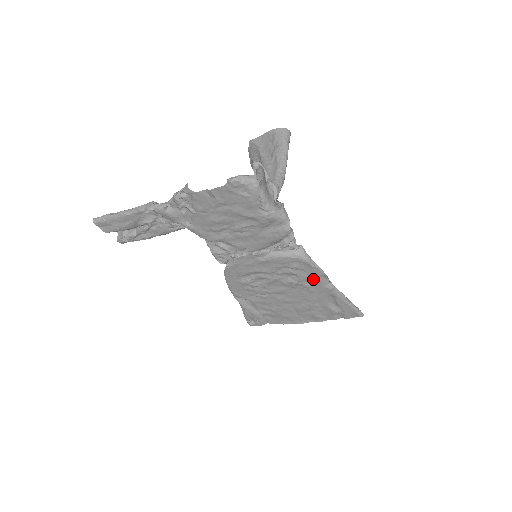
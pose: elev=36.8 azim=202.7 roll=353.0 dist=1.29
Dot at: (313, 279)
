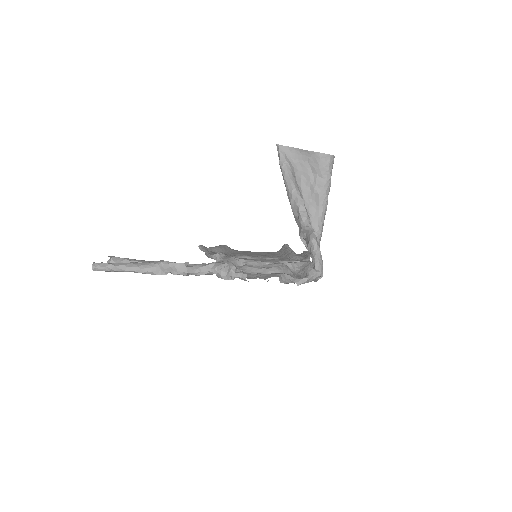
Dot at: occluded
